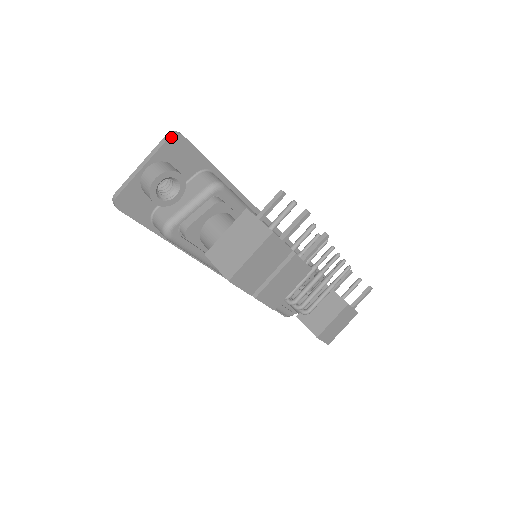
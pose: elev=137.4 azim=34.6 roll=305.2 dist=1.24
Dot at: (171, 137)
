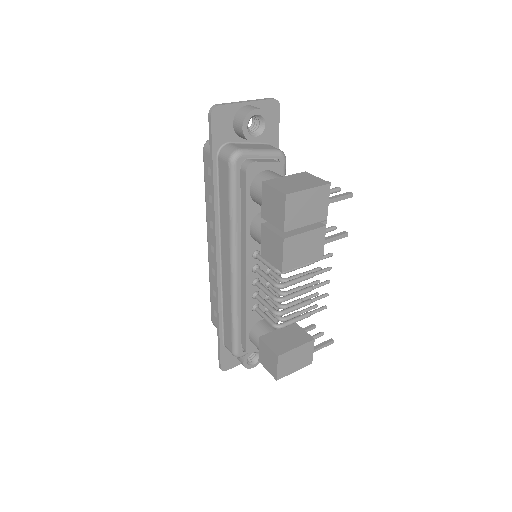
Dot at: (274, 100)
